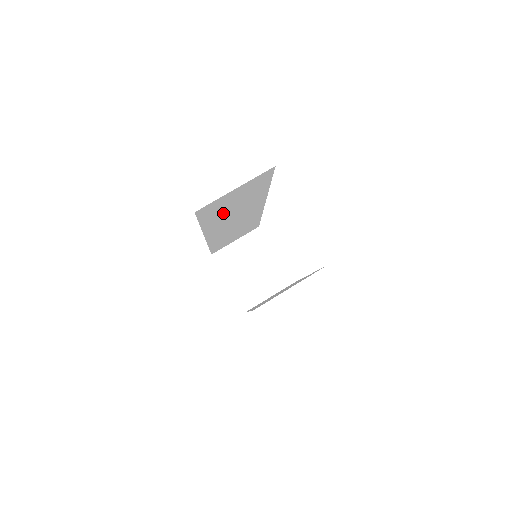
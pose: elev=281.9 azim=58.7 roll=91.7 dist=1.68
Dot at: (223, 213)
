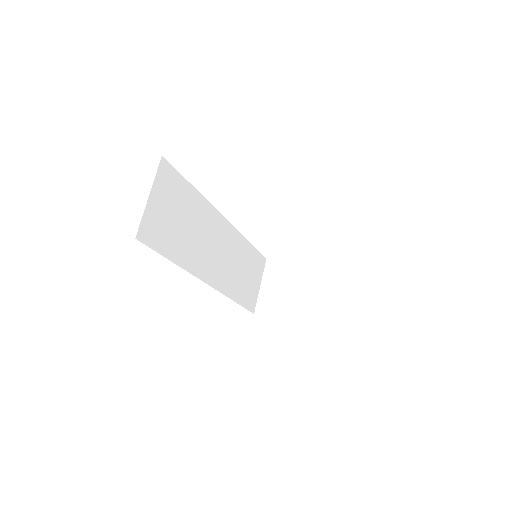
Dot at: (181, 238)
